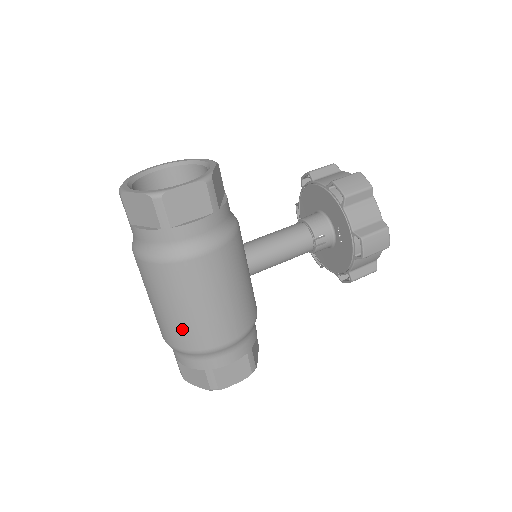
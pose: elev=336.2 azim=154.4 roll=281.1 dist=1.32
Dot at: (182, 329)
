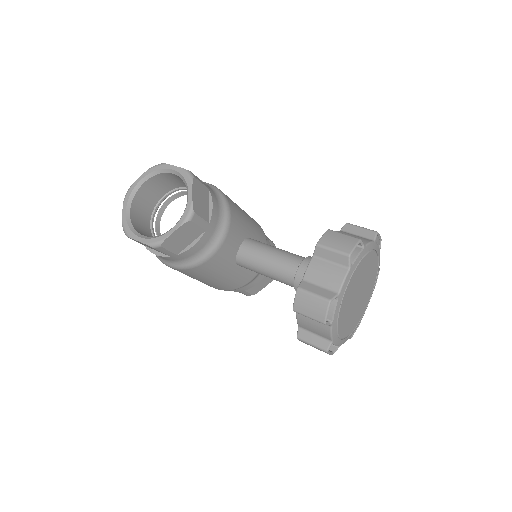
Dot at: occluded
